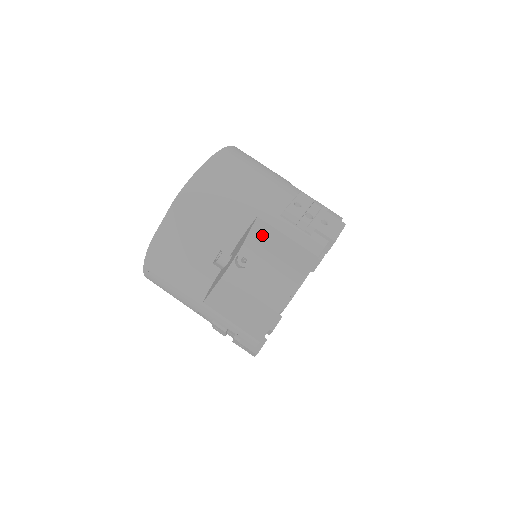
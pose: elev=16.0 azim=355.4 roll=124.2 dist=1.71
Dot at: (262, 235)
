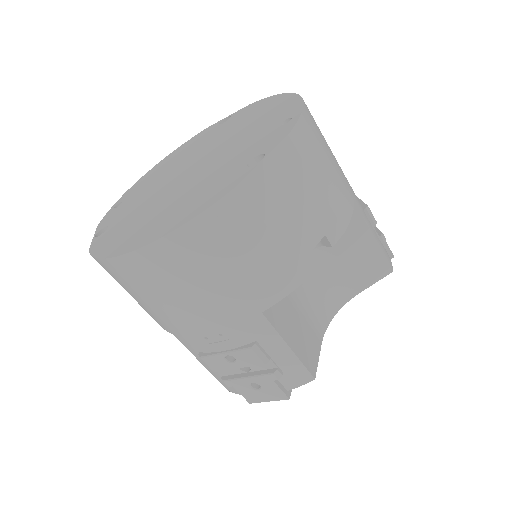
Dot at: occluded
